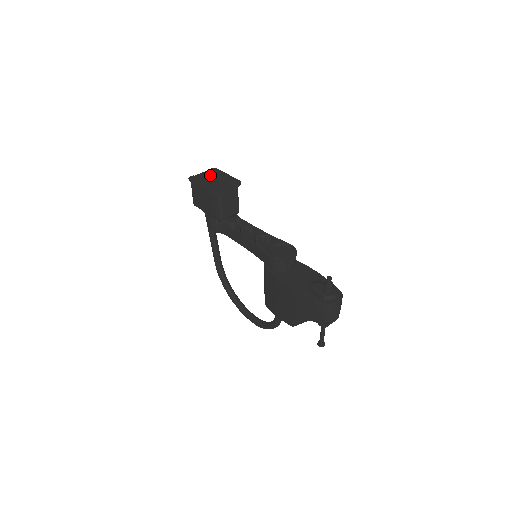
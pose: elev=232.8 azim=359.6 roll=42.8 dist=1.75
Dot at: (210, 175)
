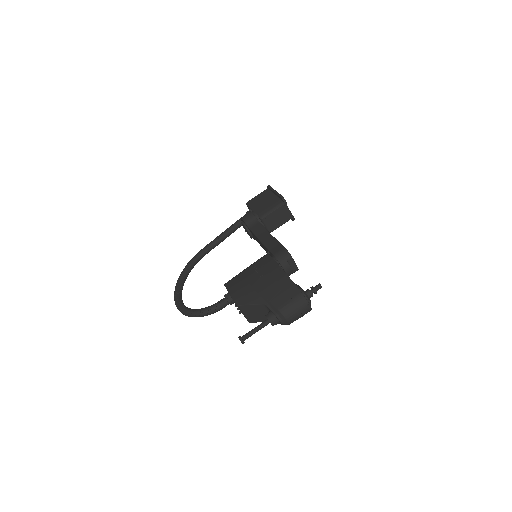
Dot at: occluded
